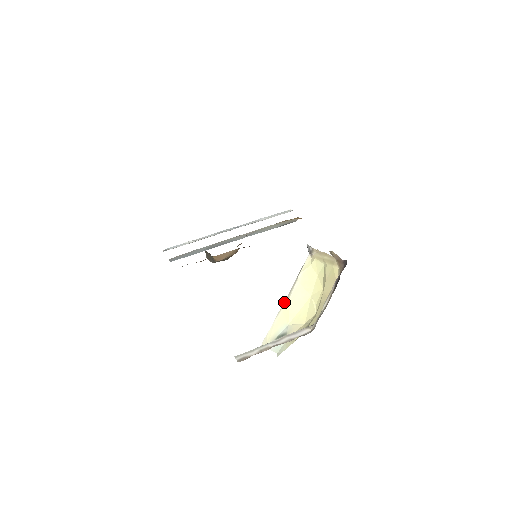
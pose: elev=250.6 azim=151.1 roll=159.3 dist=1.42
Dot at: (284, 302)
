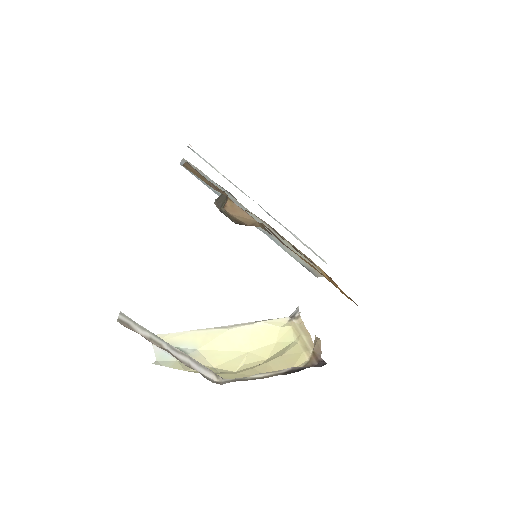
Dot at: (218, 327)
